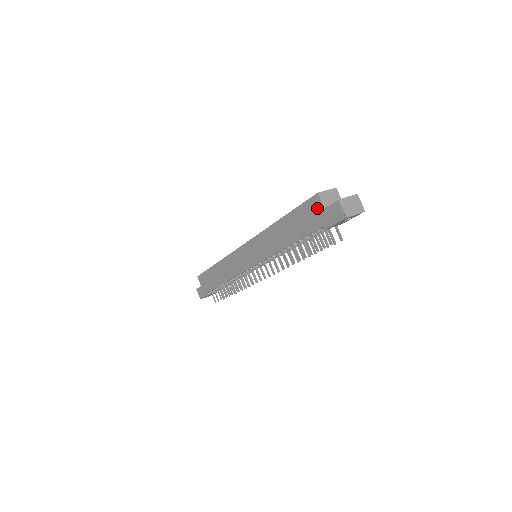
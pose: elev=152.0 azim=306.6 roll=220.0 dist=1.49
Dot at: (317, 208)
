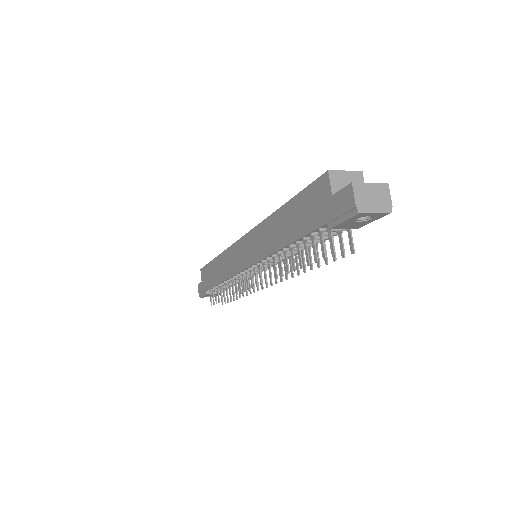
Dot at: (323, 194)
